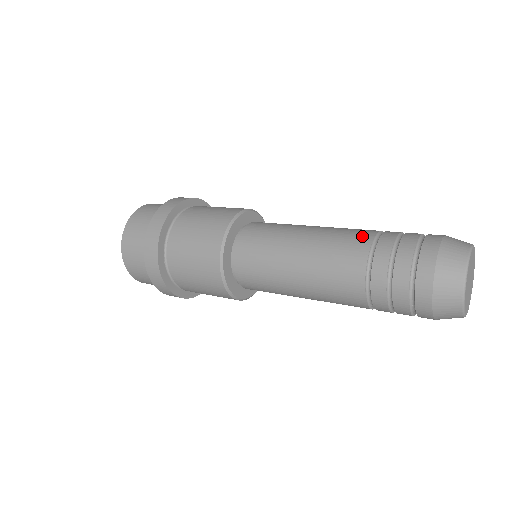
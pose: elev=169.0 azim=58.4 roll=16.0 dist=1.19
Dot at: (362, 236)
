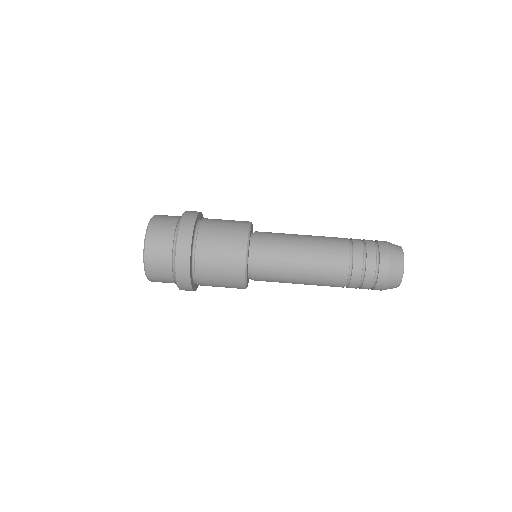
Dot at: (339, 282)
